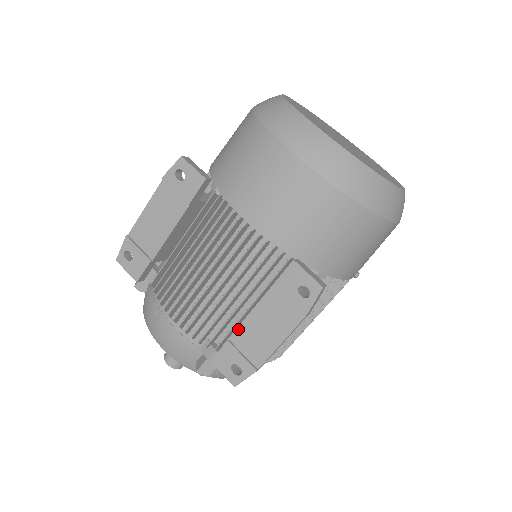
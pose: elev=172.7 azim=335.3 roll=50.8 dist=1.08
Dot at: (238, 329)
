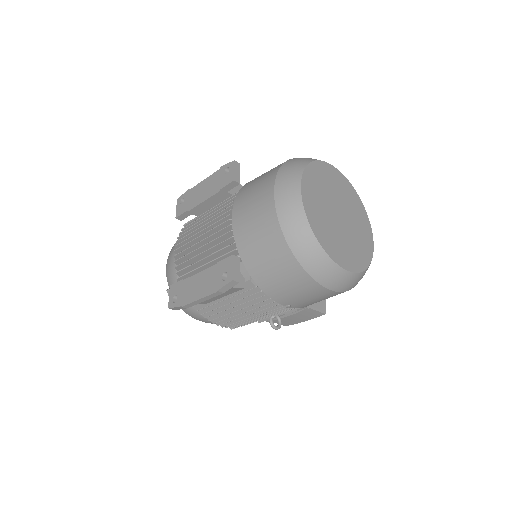
Dot at: (191, 277)
